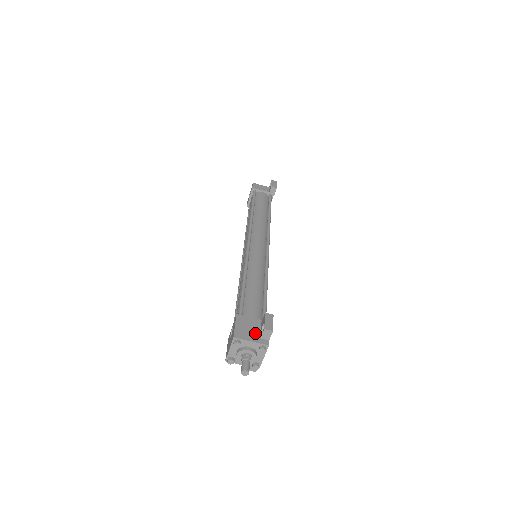
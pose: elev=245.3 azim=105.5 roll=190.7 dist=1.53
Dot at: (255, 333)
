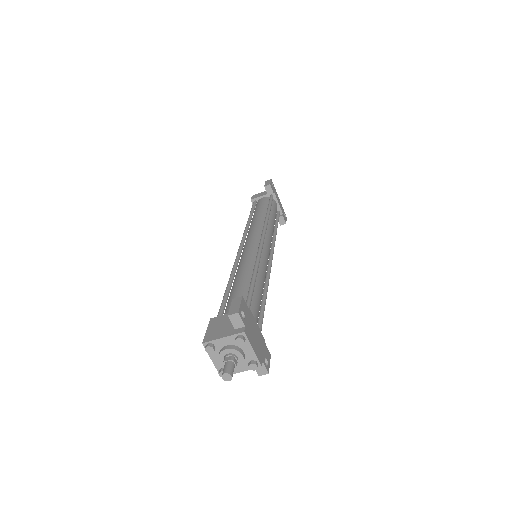
Dot at: (229, 327)
